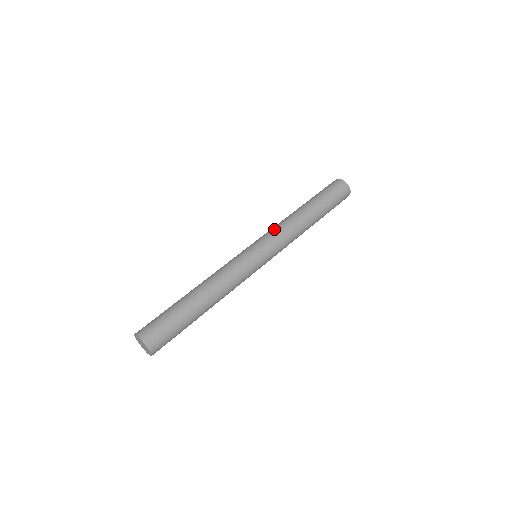
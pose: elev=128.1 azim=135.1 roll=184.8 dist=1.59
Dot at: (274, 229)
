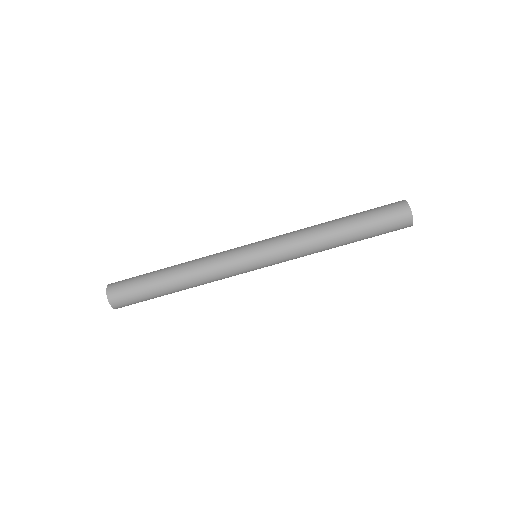
Dot at: (292, 254)
